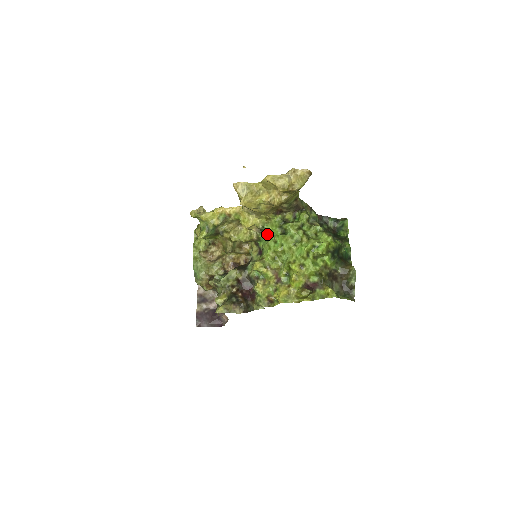
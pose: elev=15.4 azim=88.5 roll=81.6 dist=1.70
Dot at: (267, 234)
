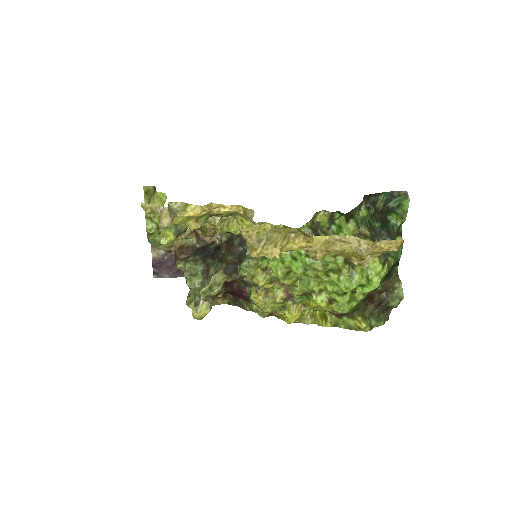
Dot at: occluded
